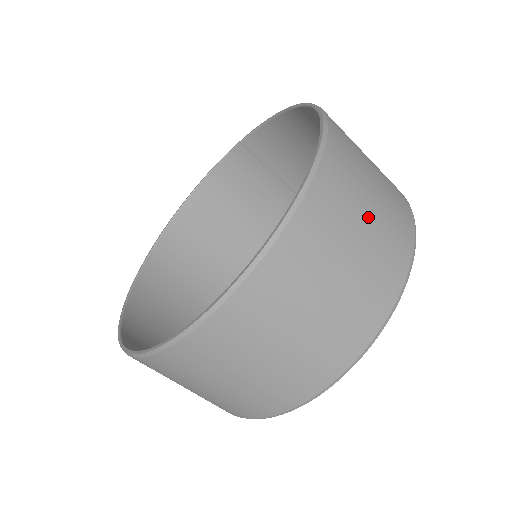
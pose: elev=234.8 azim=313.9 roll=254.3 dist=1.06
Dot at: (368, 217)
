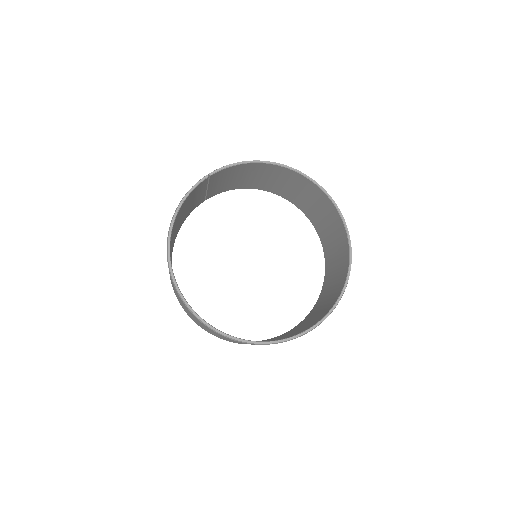
Dot at: occluded
